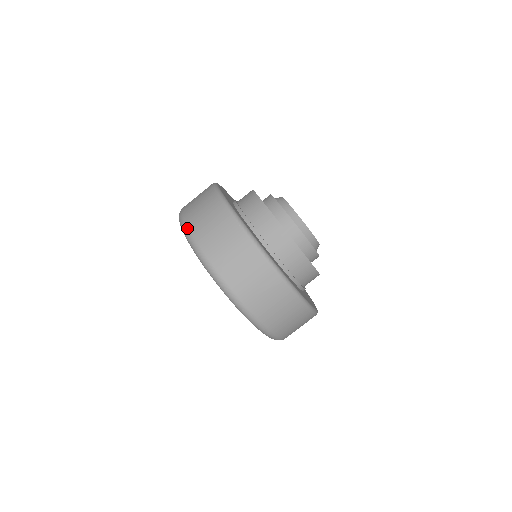
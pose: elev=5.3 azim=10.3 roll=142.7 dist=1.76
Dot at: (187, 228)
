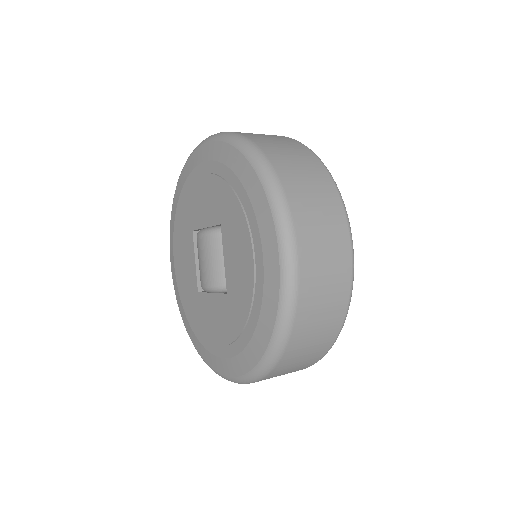
Dot at: (274, 171)
